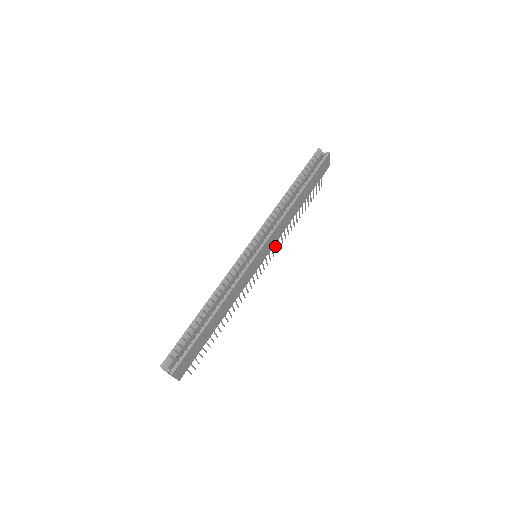
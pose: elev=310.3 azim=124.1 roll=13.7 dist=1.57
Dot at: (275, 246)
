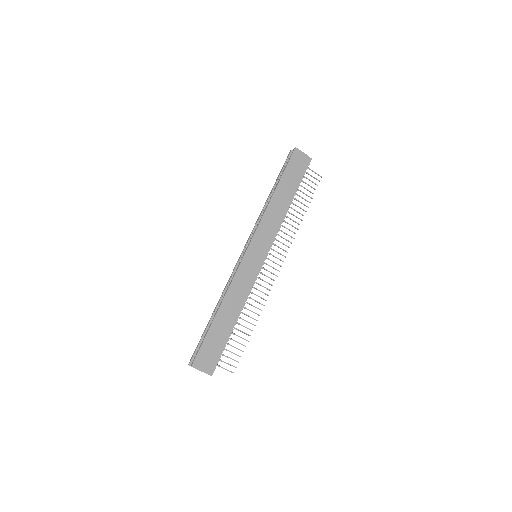
Dot at: occluded
